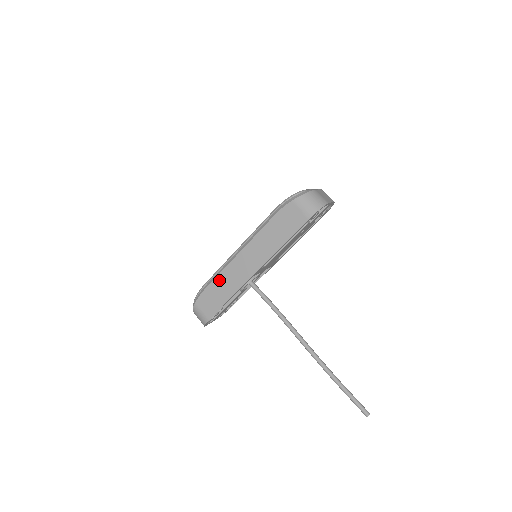
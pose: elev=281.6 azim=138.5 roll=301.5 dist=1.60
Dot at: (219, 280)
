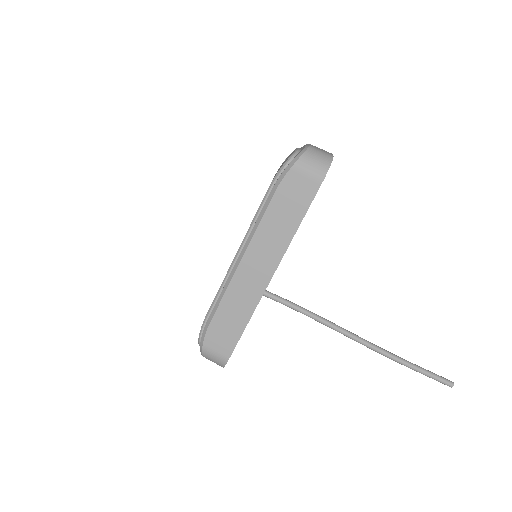
Dot at: (226, 304)
